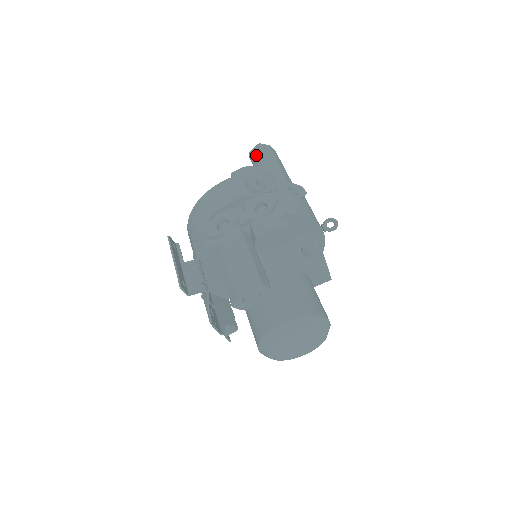
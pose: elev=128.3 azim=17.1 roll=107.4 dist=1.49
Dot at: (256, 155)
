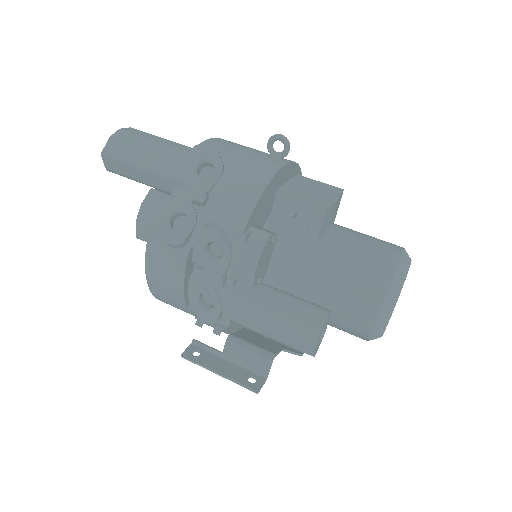
Dot at: (118, 169)
